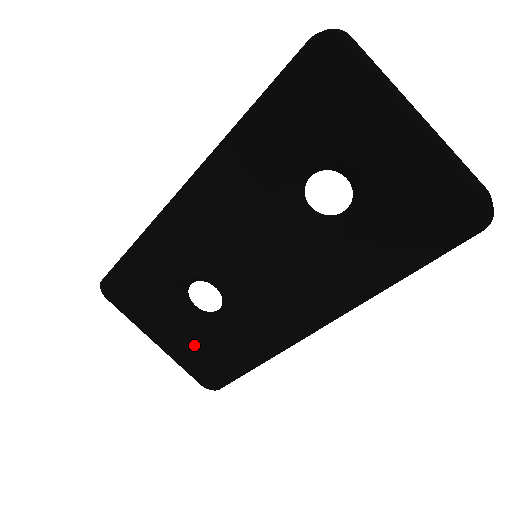
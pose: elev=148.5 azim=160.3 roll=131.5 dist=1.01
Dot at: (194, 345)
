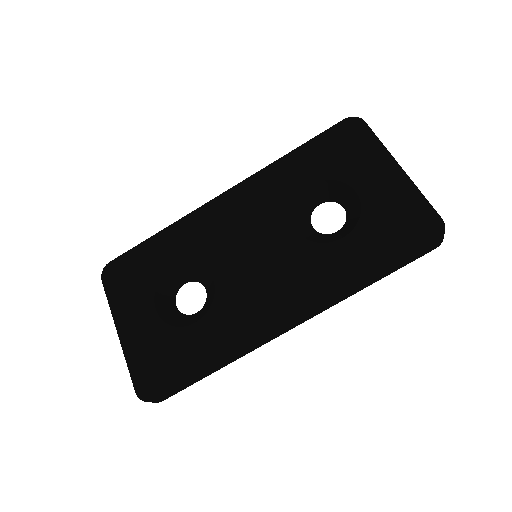
Dot at: (157, 338)
